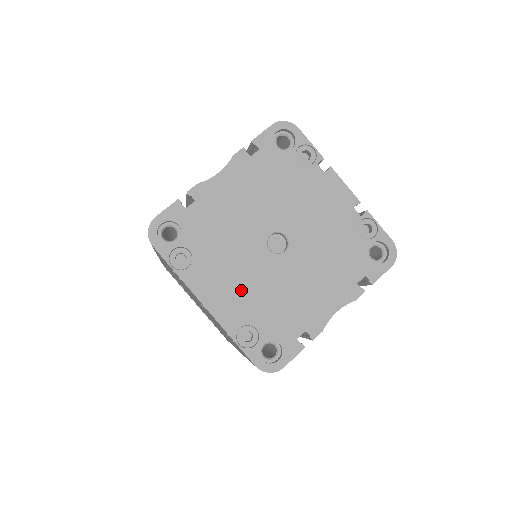
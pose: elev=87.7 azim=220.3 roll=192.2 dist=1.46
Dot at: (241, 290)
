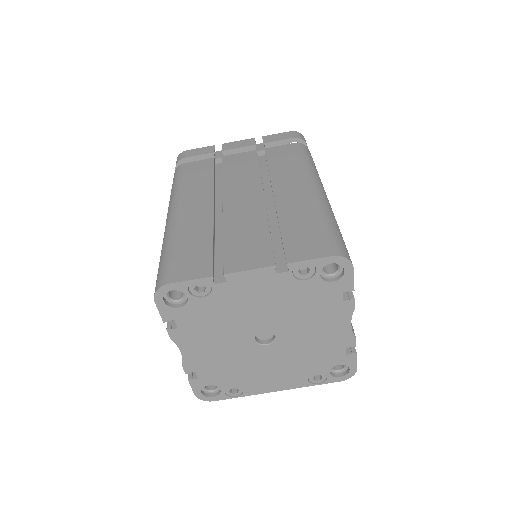
Dot at: (283, 371)
